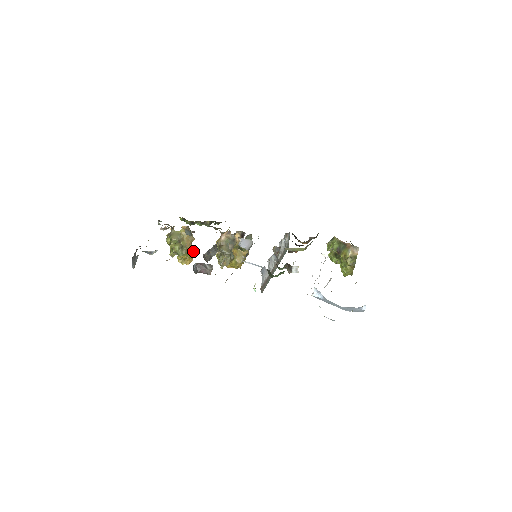
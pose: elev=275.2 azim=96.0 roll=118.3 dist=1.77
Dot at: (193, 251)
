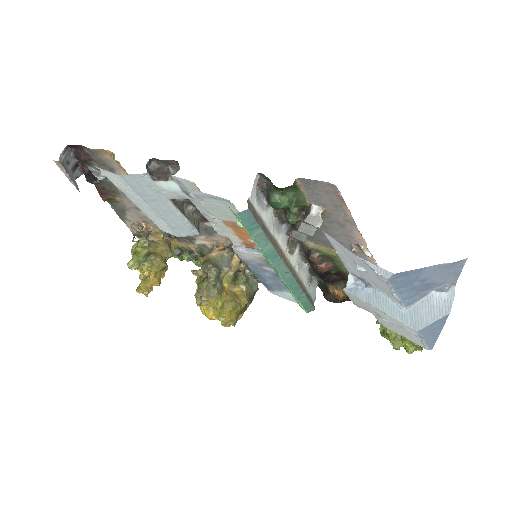
Dot at: (163, 264)
